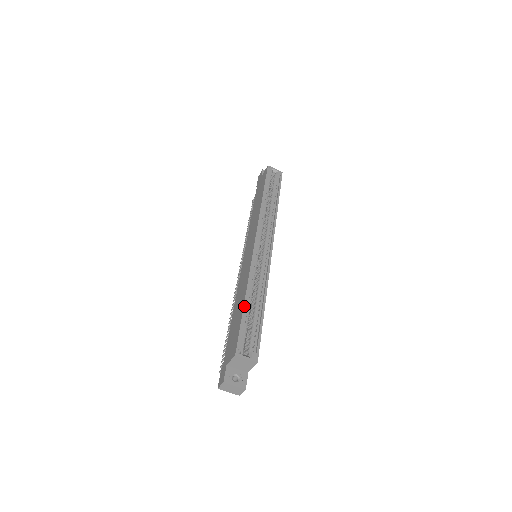
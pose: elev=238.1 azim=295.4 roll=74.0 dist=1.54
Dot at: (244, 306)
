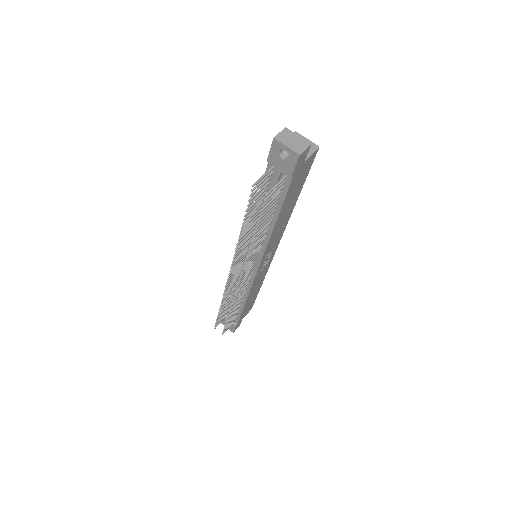
Dot at: occluded
